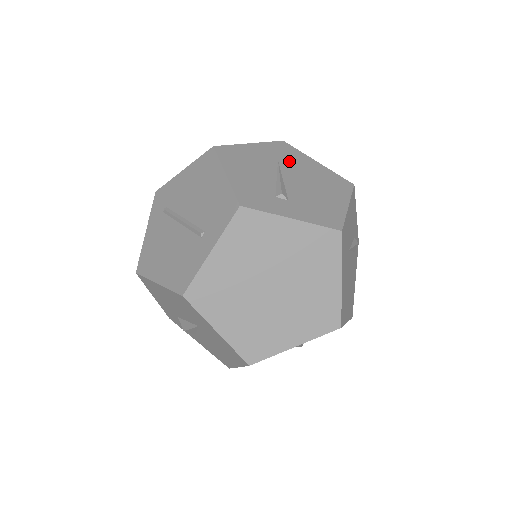
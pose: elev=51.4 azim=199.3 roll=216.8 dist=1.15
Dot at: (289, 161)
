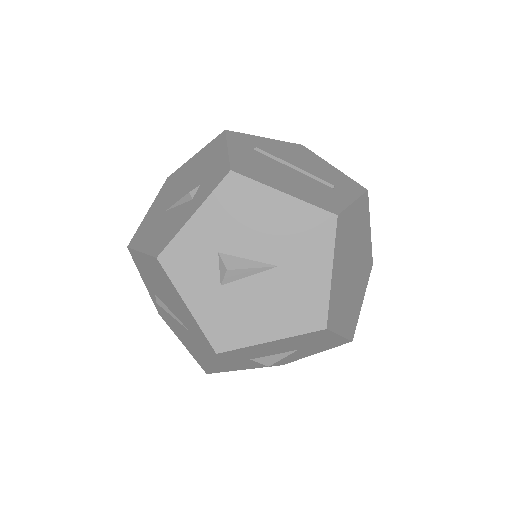
Dot at: occluded
